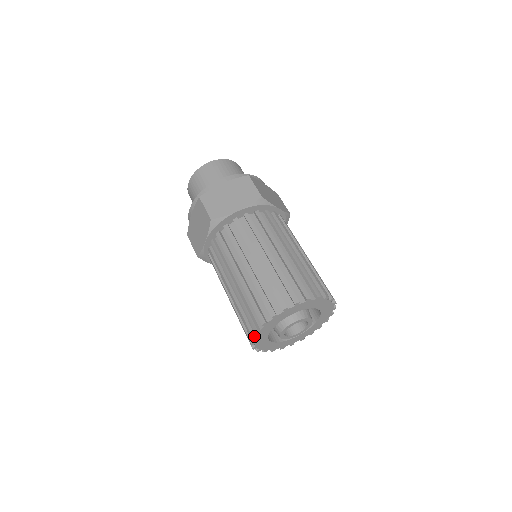
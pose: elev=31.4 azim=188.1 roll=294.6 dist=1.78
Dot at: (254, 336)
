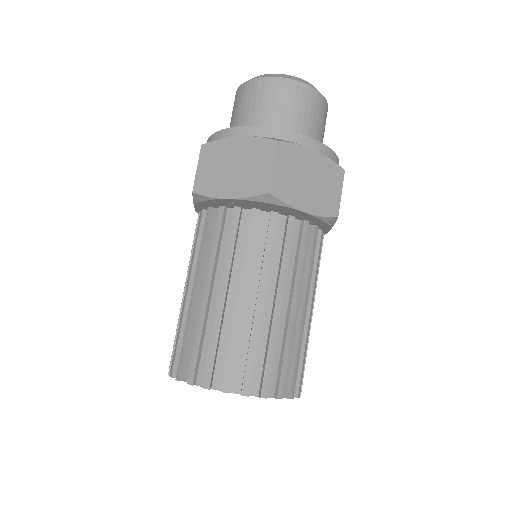
Dot at: (195, 383)
